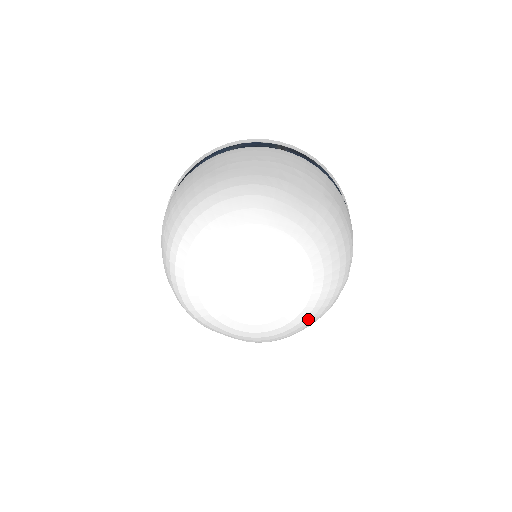
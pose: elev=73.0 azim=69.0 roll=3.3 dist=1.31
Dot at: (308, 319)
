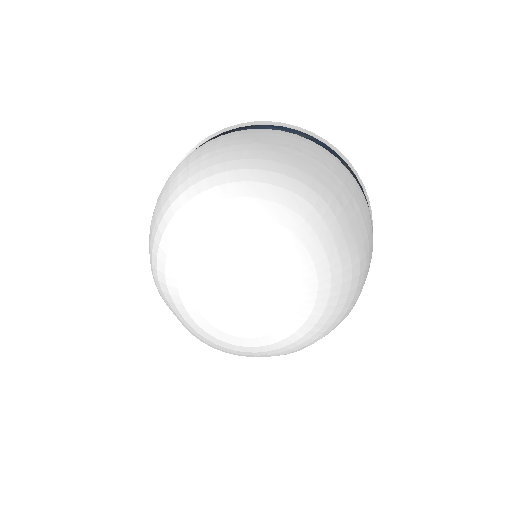
Dot at: (270, 353)
